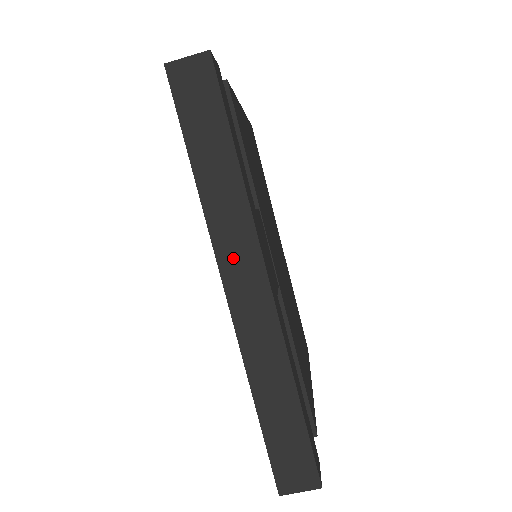
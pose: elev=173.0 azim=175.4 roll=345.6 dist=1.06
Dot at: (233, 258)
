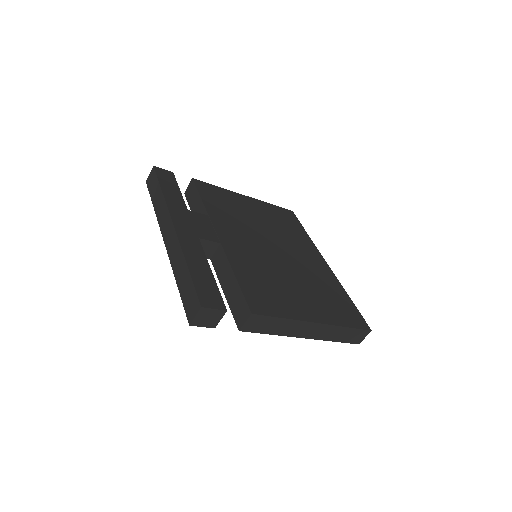
Dot at: (164, 226)
